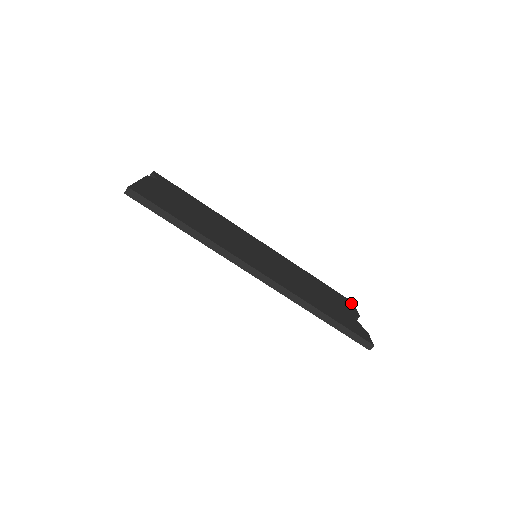
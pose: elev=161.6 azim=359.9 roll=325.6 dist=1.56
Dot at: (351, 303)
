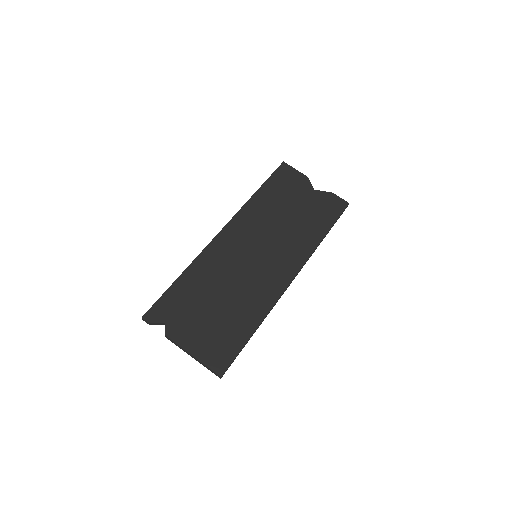
Dot at: (287, 168)
